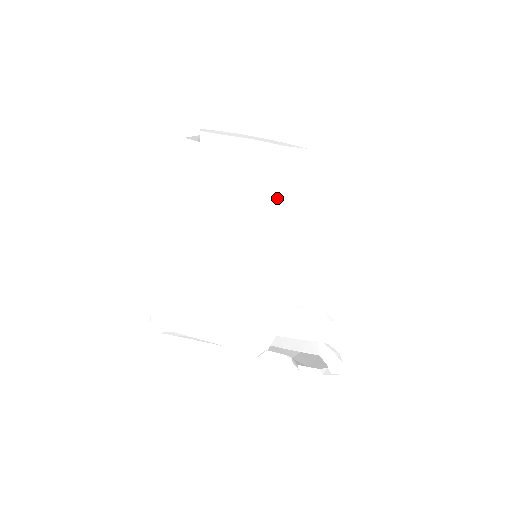
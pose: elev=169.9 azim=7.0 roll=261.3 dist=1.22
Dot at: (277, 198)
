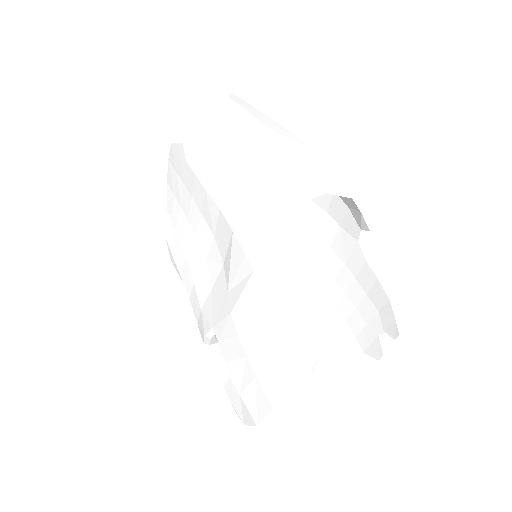
Dot at: (235, 221)
